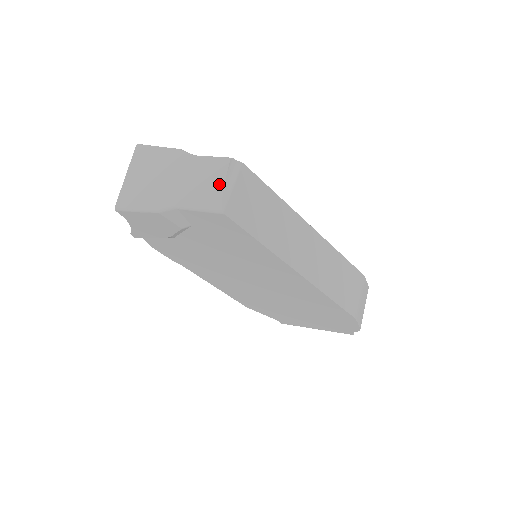
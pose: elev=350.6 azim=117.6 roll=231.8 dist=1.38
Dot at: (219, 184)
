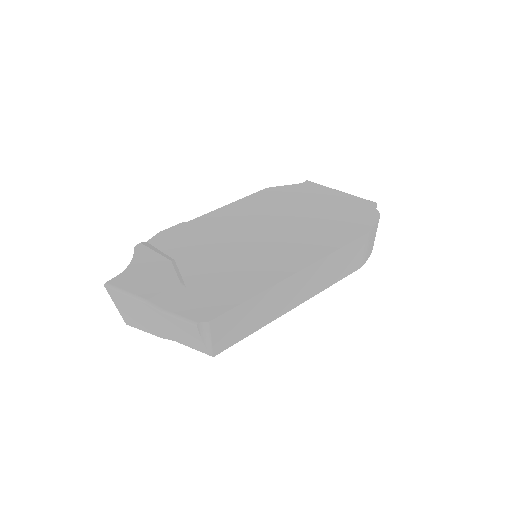
Dot at: (198, 340)
